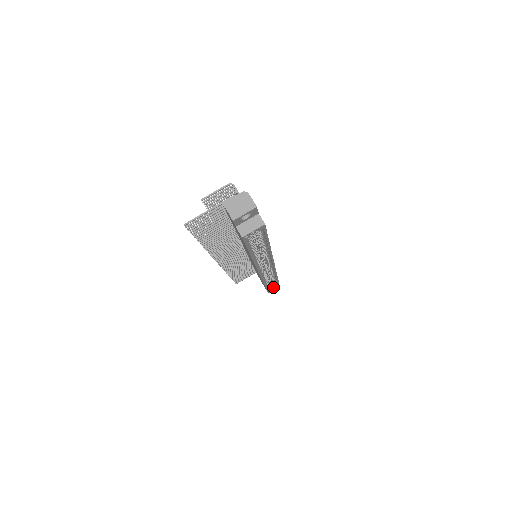
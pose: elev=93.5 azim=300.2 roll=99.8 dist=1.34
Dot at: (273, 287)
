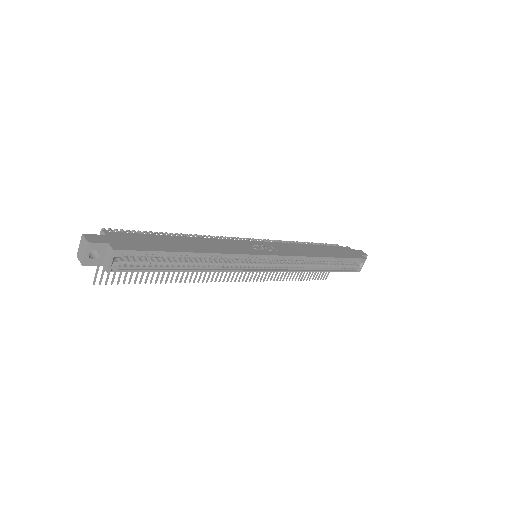
Dot at: (359, 263)
